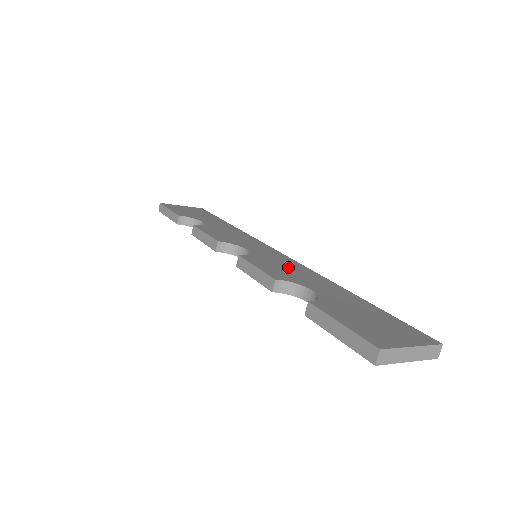
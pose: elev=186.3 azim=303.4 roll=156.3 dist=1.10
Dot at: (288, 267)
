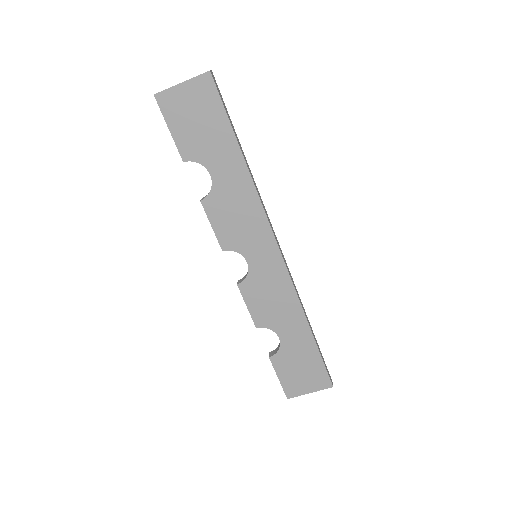
Dot at: occluded
